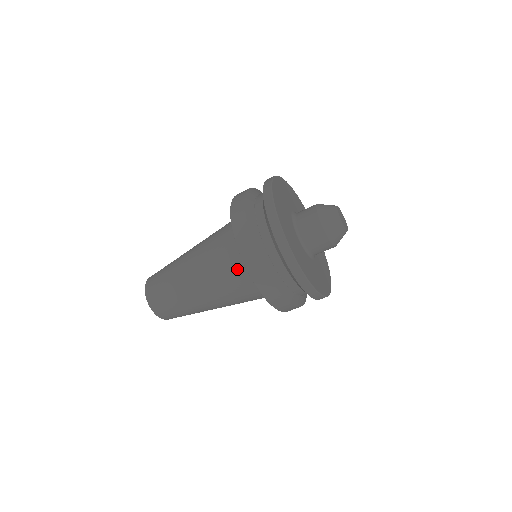
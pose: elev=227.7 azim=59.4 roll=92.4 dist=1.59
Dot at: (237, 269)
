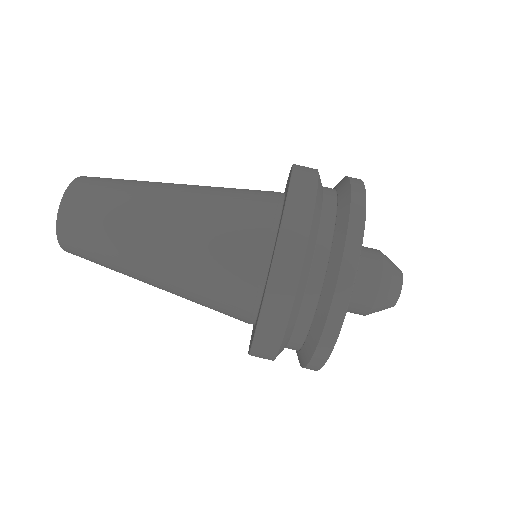
Dot at: (239, 274)
